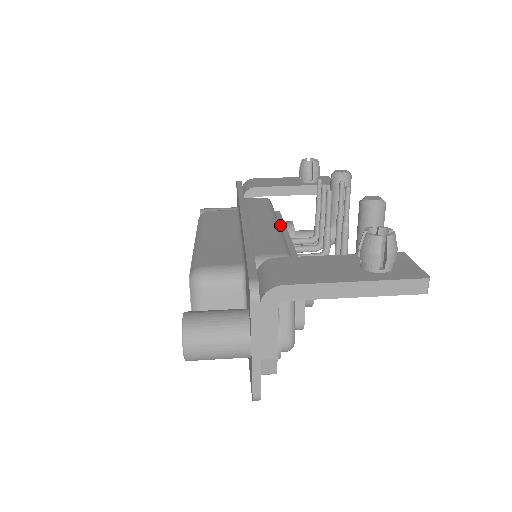
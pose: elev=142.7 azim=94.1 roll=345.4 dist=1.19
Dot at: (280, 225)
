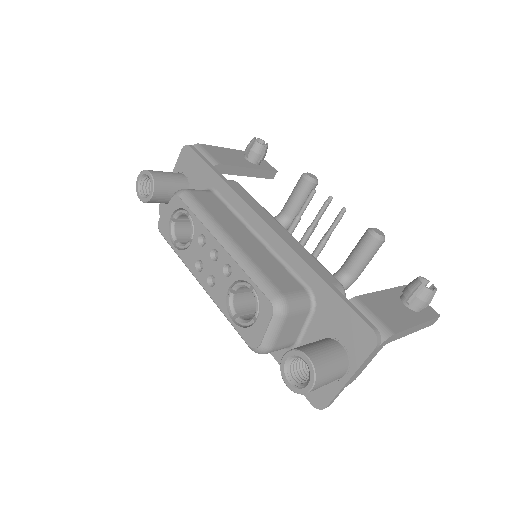
Dot at: occluded
